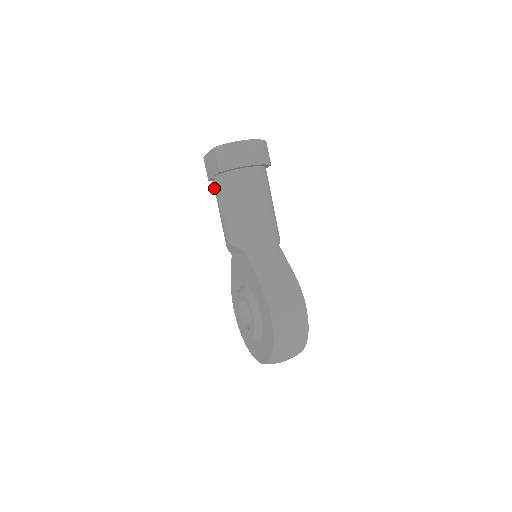
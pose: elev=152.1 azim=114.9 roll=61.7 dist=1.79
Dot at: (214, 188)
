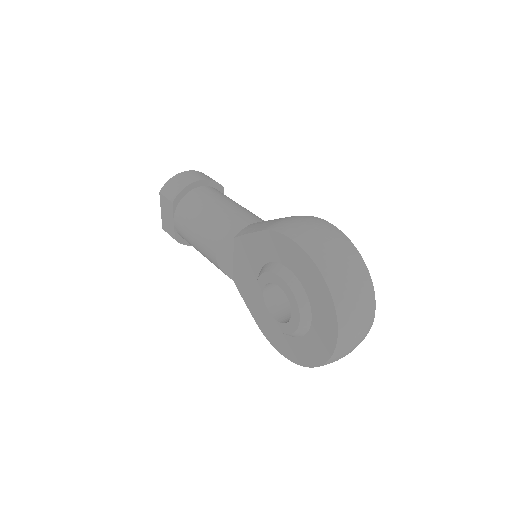
Dot at: (180, 233)
